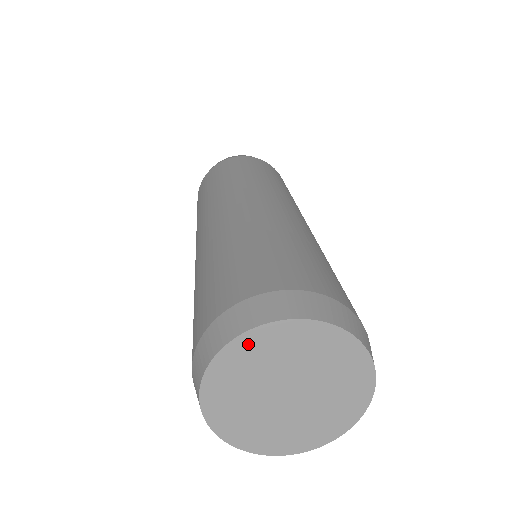
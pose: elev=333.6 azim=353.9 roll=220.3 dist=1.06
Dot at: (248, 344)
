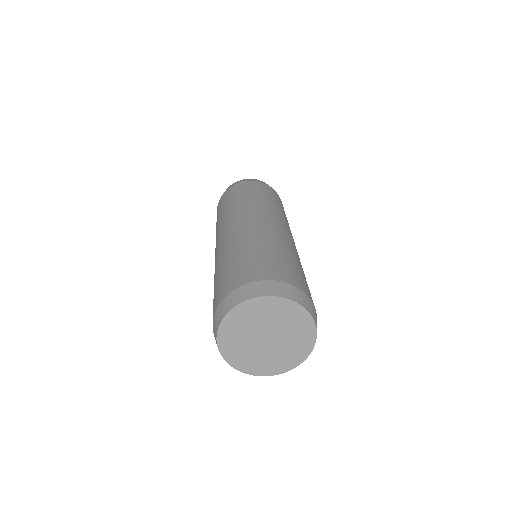
Dot at: (228, 325)
